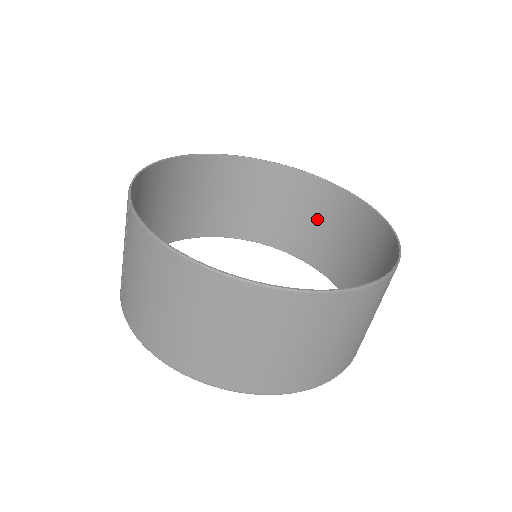
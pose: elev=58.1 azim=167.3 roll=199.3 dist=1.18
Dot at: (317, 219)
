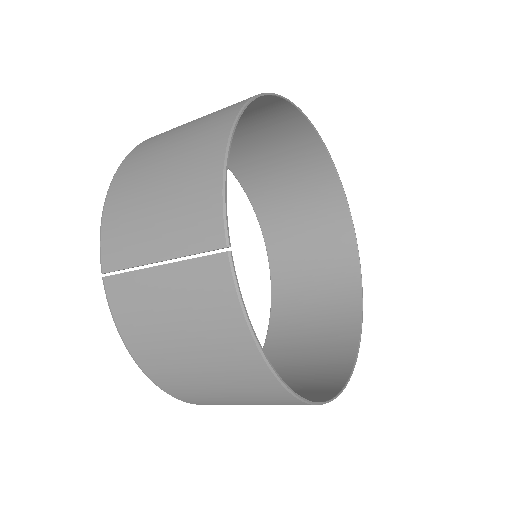
Dot at: (297, 189)
